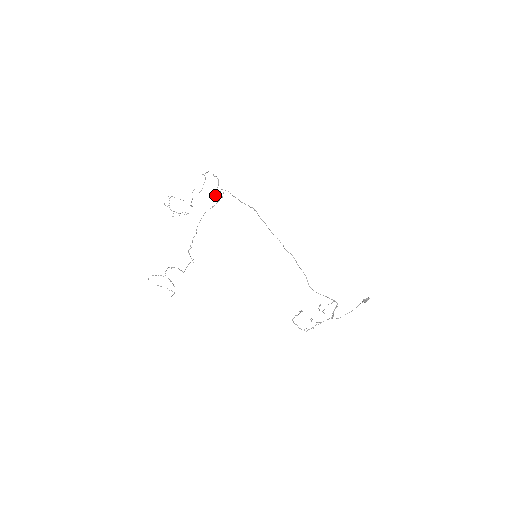
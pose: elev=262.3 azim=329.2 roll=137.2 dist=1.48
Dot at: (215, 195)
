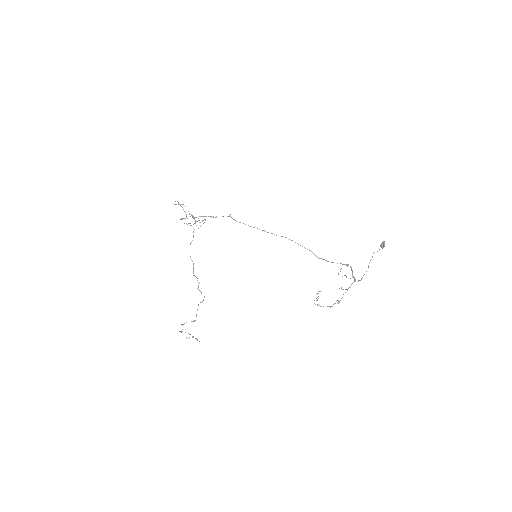
Dot at: occluded
